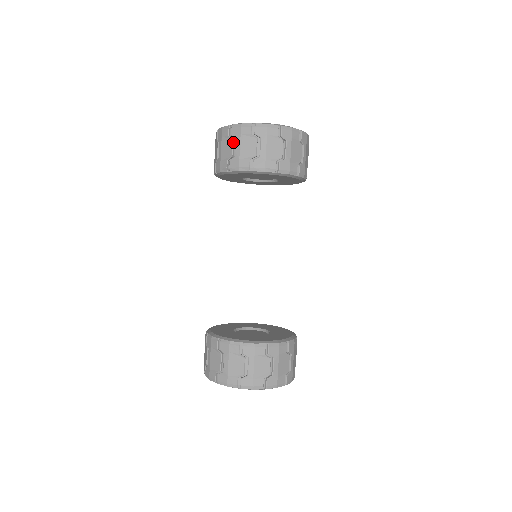
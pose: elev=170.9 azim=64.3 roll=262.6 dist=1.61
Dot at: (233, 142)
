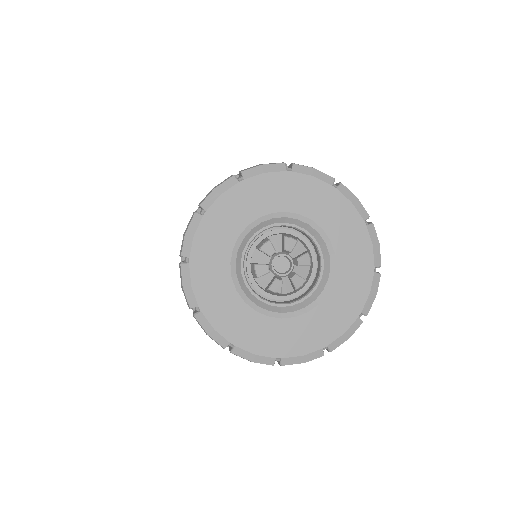
Dot at: occluded
